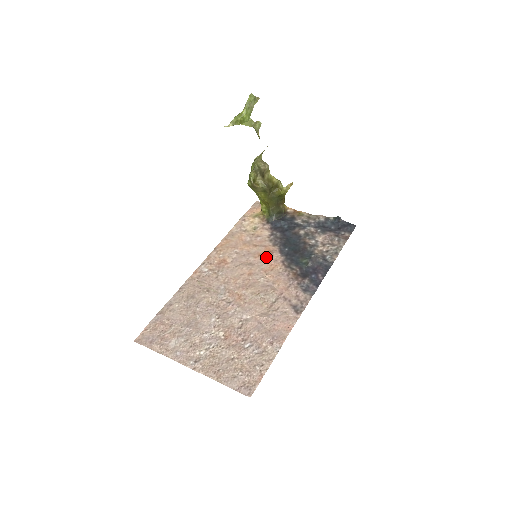
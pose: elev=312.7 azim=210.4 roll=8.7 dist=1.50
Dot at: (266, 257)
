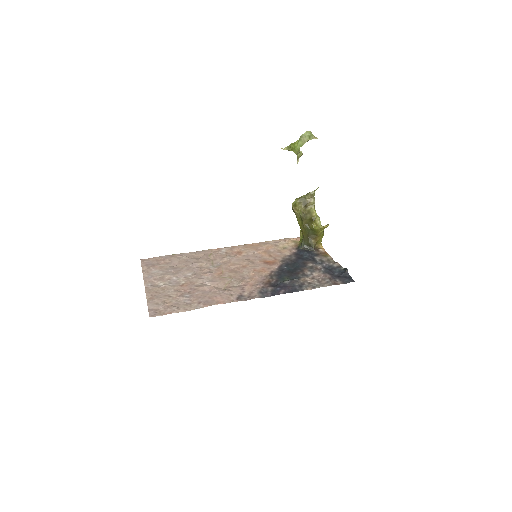
Dot at: (266, 264)
